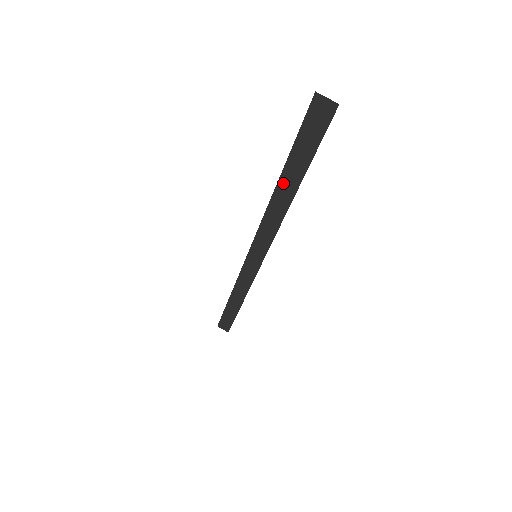
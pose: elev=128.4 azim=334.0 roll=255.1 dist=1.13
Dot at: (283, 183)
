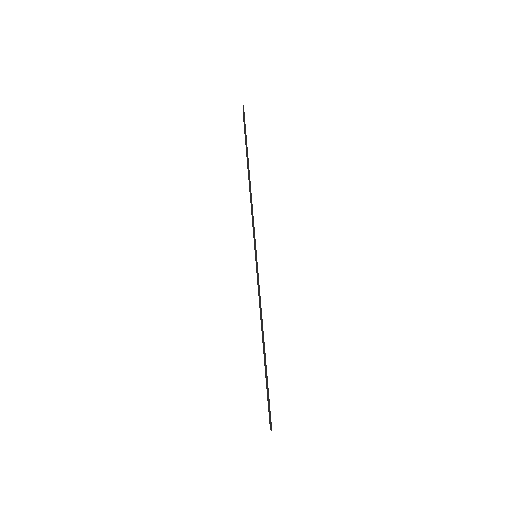
Dot at: (248, 172)
